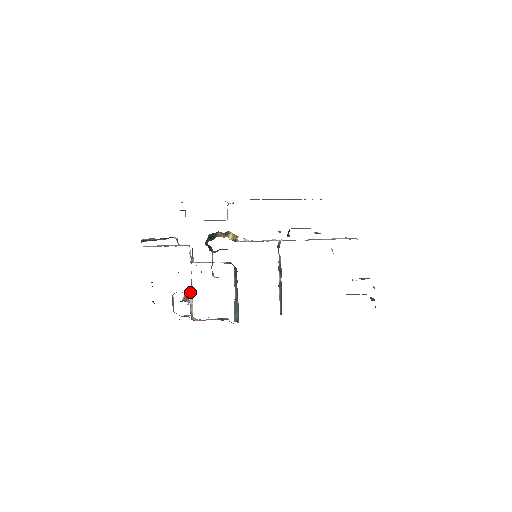
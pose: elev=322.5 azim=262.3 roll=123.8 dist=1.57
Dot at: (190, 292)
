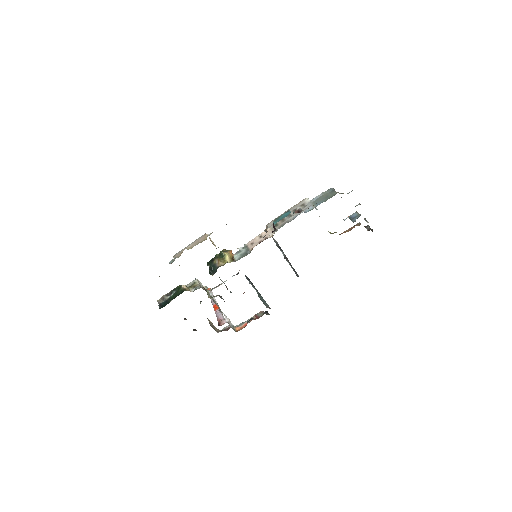
Dot at: occluded
